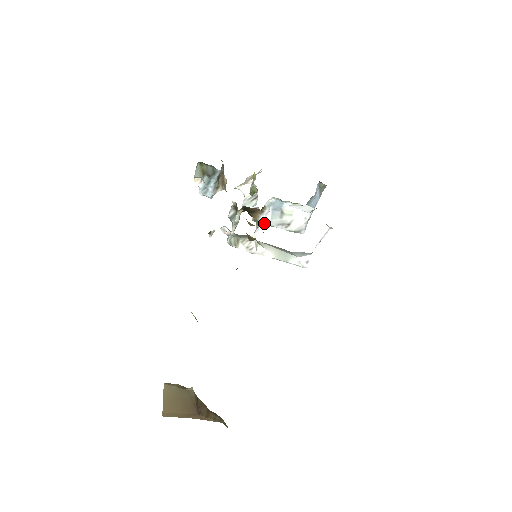
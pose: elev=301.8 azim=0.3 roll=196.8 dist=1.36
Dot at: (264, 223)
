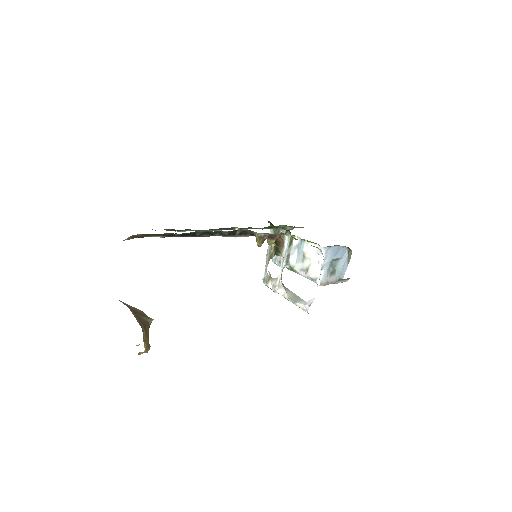
Dot at: (291, 267)
